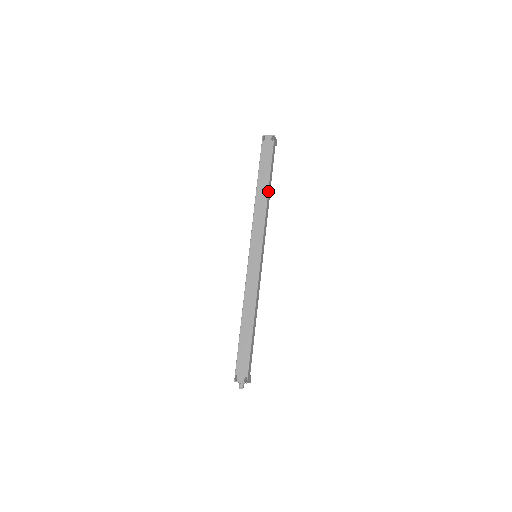
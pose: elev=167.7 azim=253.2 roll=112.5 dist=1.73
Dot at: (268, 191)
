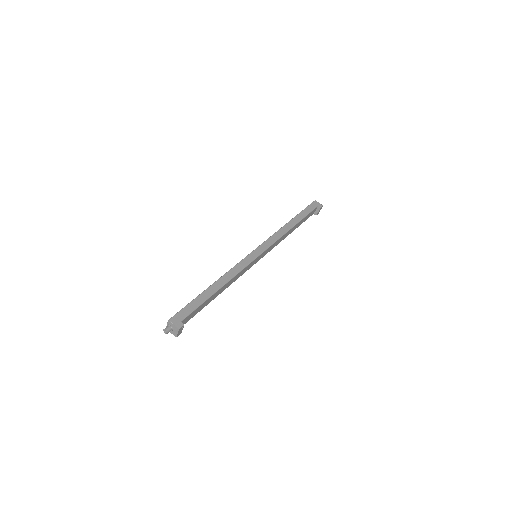
Dot at: (289, 222)
